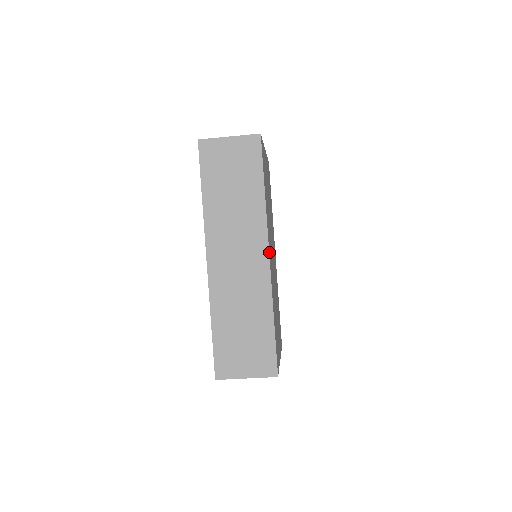
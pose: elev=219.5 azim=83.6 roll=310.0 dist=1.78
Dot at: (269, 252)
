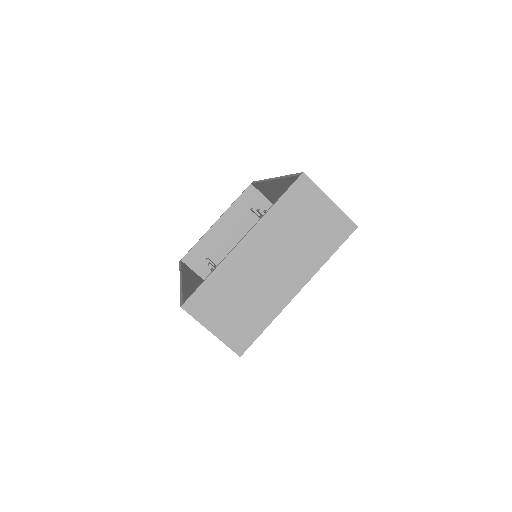
Dot at: occluded
